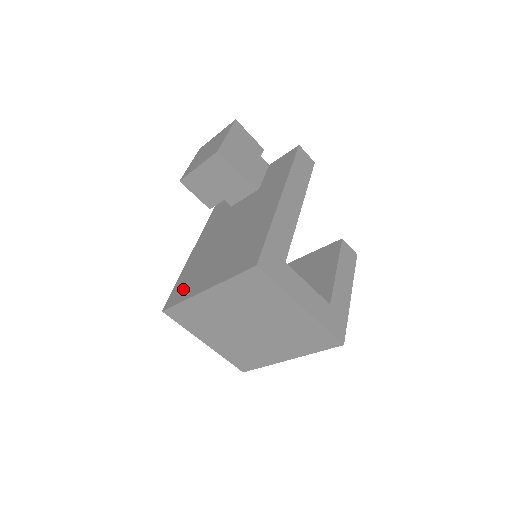
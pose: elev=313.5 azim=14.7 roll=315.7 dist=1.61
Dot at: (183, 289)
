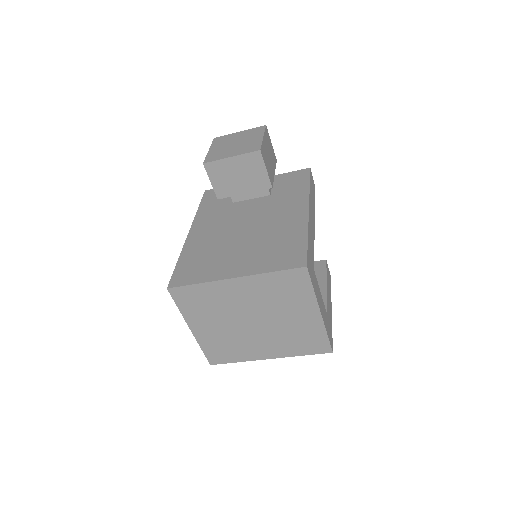
Dot at: (195, 271)
